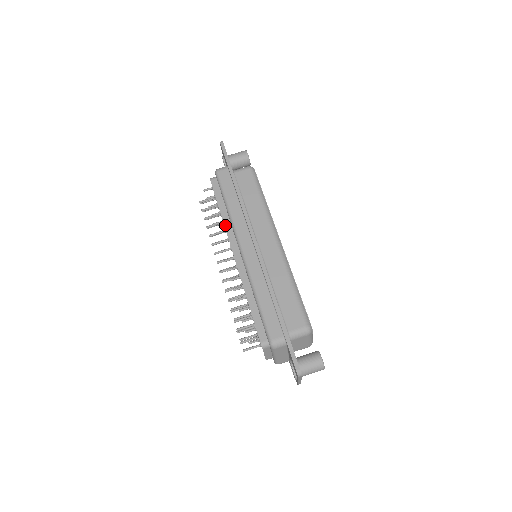
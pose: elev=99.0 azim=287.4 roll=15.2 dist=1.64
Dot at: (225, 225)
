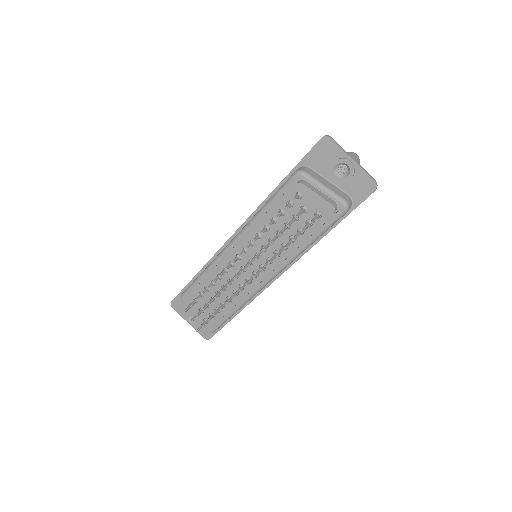
Dot at: (212, 271)
